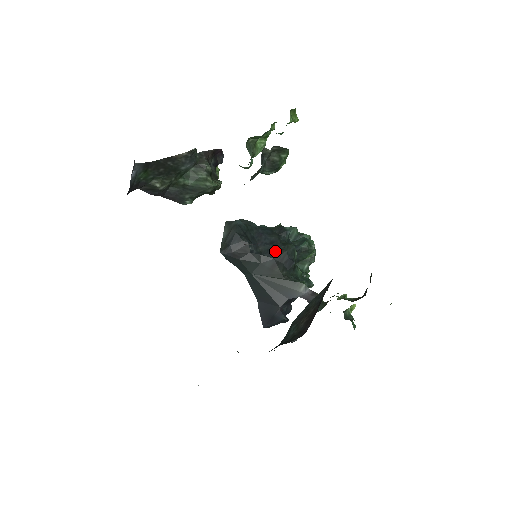
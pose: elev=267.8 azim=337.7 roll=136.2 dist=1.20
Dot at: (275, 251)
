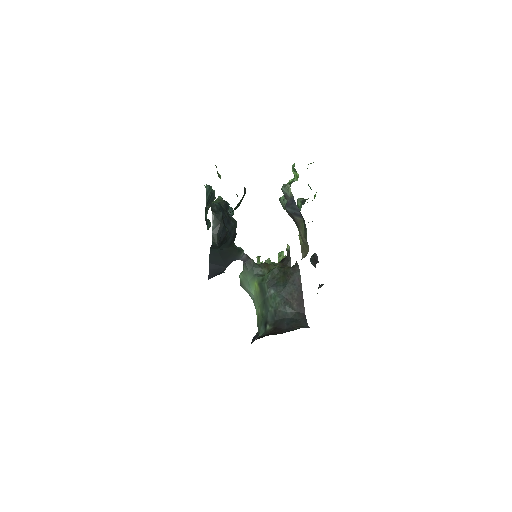
Dot at: (232, 230)
